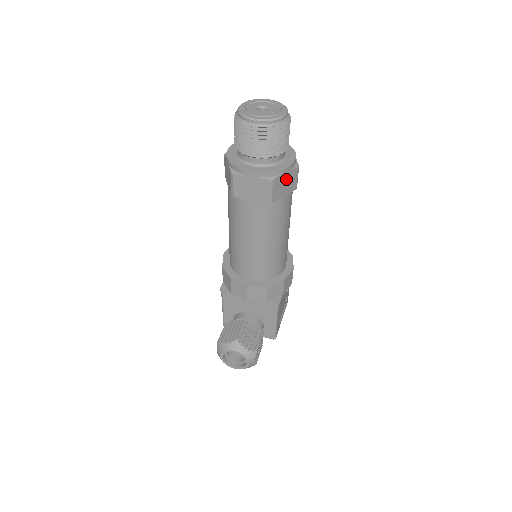
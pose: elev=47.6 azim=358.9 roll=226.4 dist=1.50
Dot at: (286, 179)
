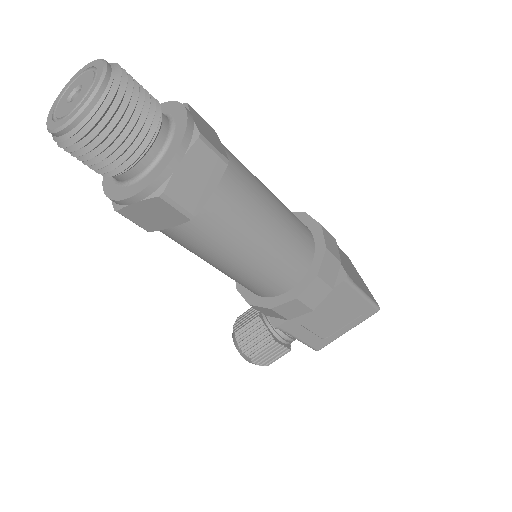
Dot at: (148, 209)
